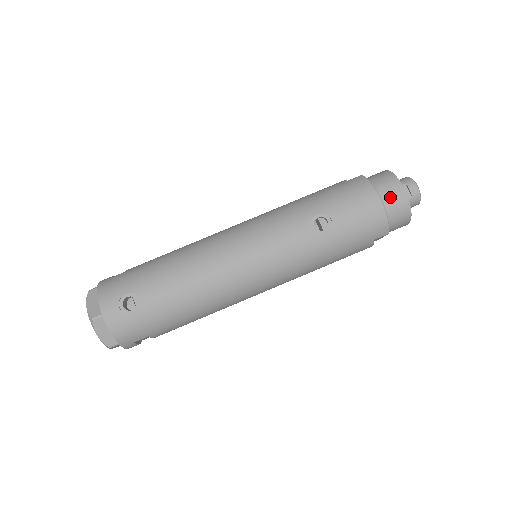
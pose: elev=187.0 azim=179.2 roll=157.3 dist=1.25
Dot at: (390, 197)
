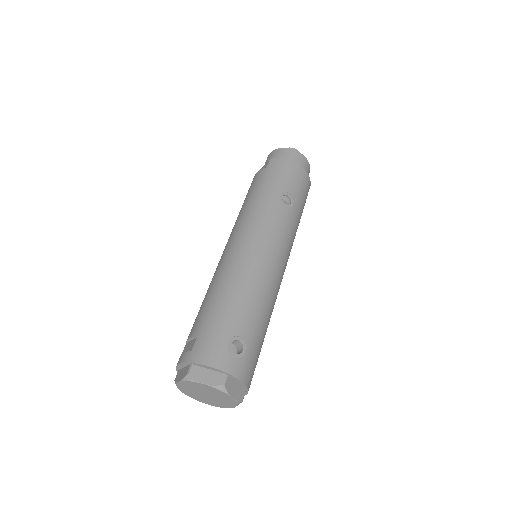
Dot at: (299, 162)
